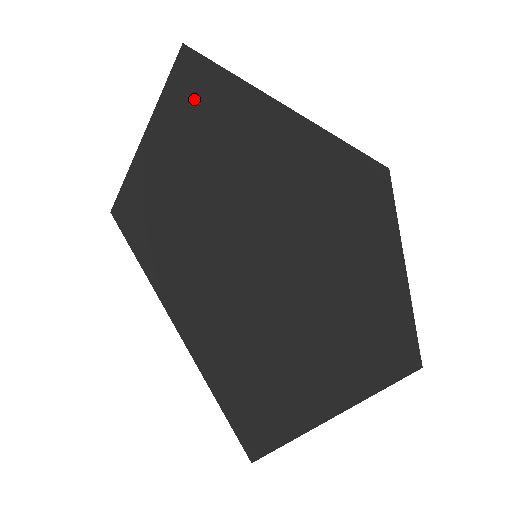
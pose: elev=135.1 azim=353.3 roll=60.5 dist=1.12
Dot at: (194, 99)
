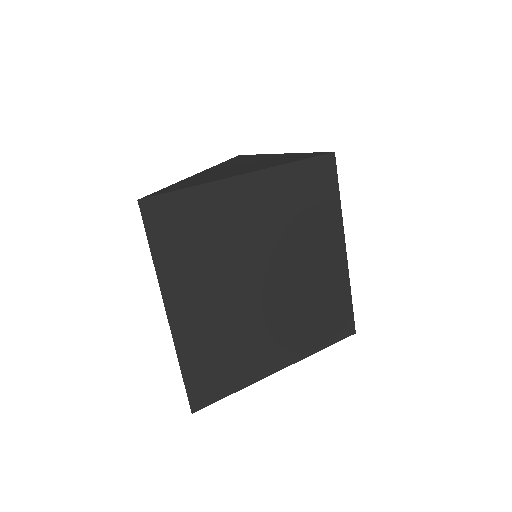
Dot at: occluded
